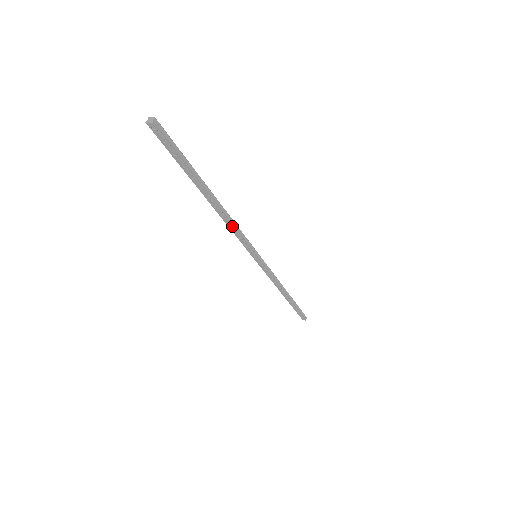
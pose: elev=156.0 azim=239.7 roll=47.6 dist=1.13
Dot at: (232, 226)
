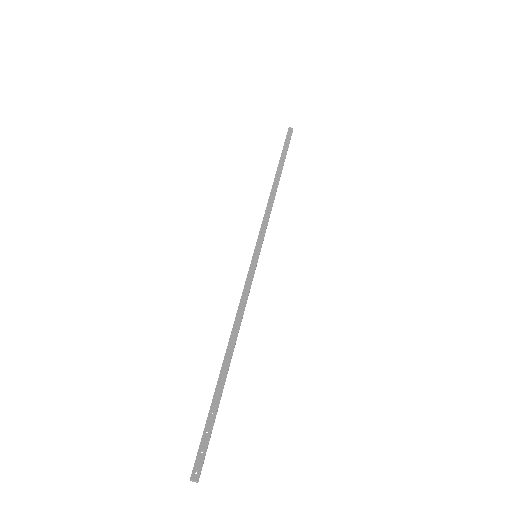
Dot at: (242, 317)
